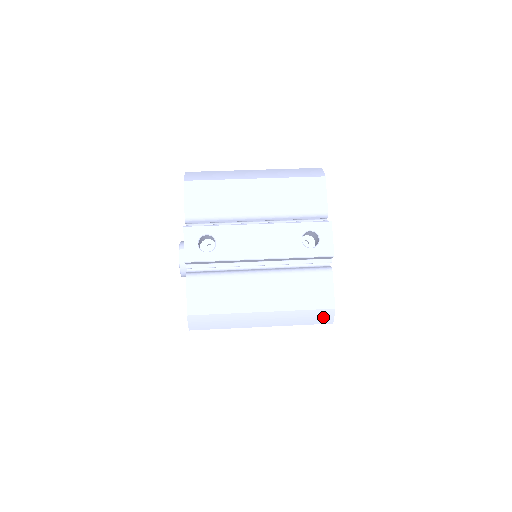
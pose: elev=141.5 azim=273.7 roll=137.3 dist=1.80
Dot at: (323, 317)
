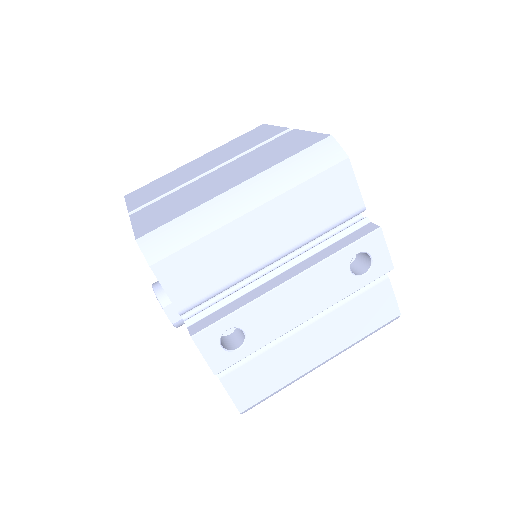
Dot at: occluded
